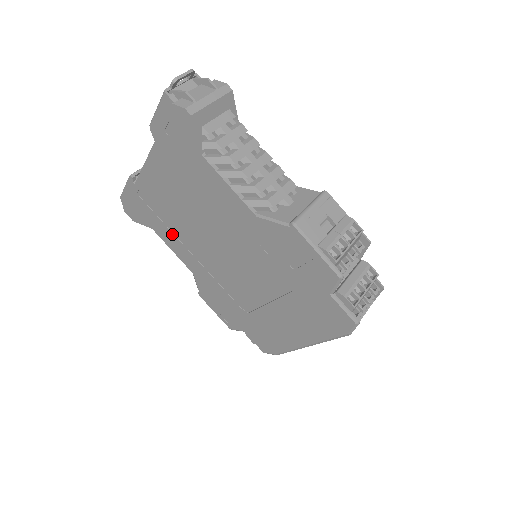
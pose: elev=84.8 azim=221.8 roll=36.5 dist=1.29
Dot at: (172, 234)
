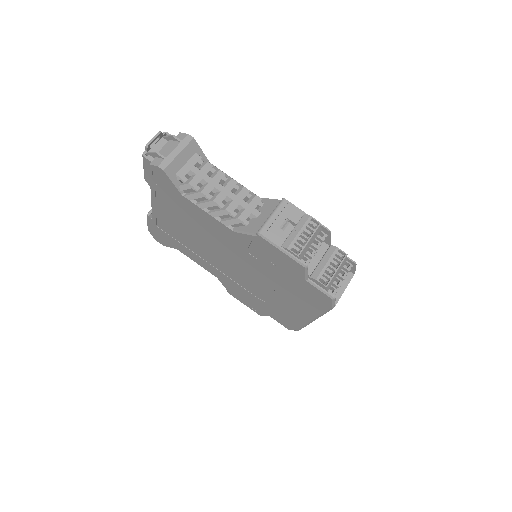
Dot at: (191, 251)
